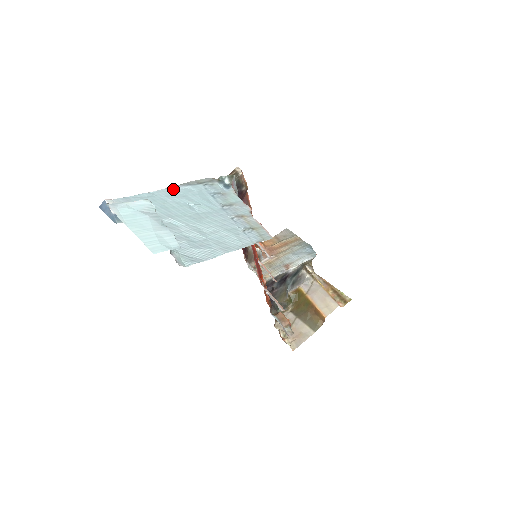
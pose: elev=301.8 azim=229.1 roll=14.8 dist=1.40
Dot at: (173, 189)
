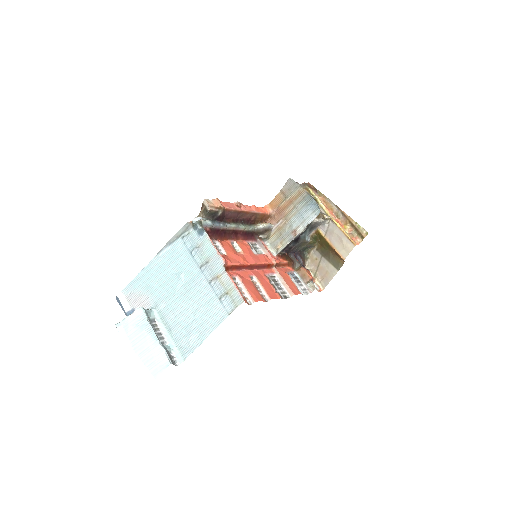
Dot at: (160, 255)
